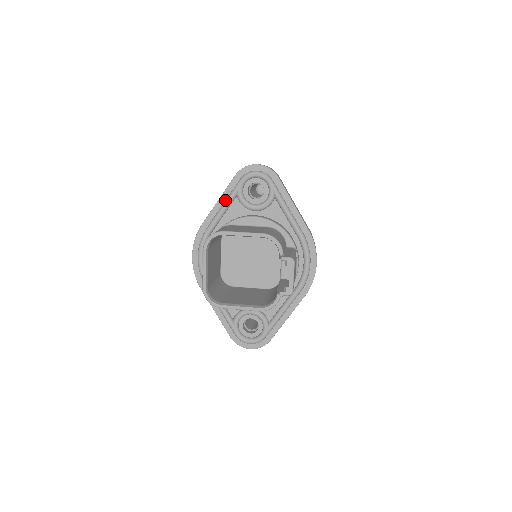
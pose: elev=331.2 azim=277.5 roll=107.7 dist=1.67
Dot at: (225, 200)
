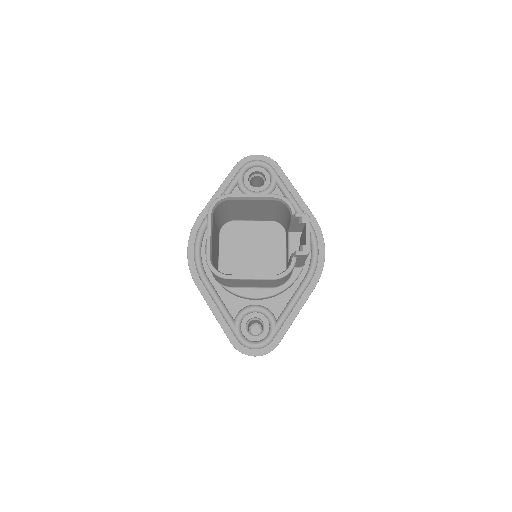
Dot at: (225, 189)
